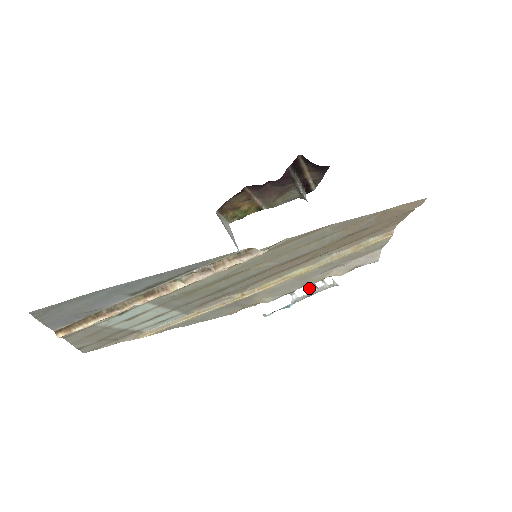
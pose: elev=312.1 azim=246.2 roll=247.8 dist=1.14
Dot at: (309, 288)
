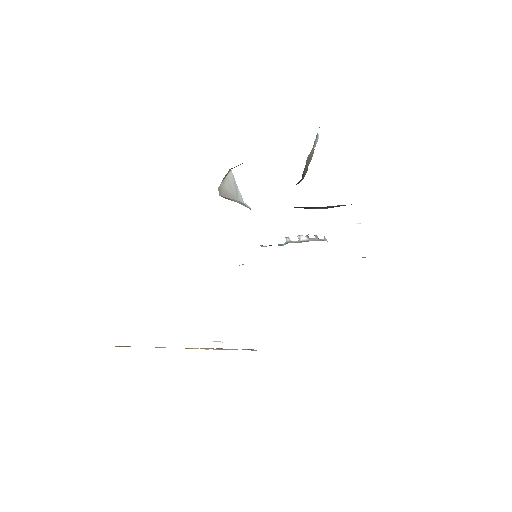
Dot at: (302, 237)
